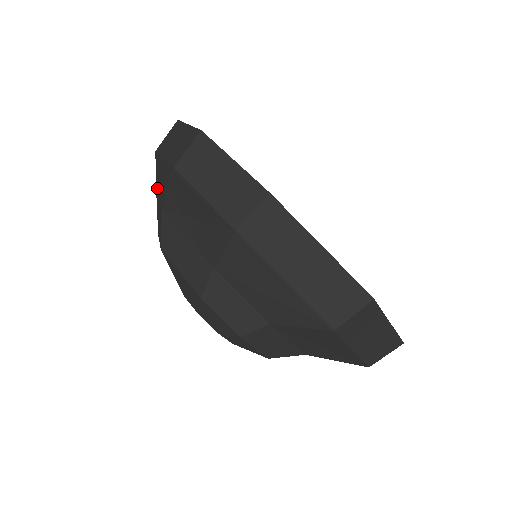
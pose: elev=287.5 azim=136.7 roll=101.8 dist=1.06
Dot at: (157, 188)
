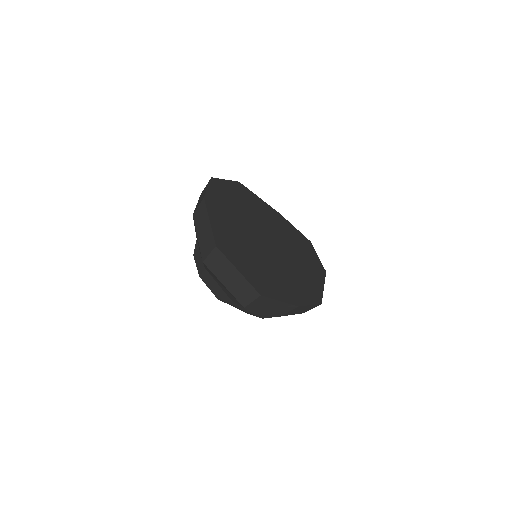
Dot at: occluded
